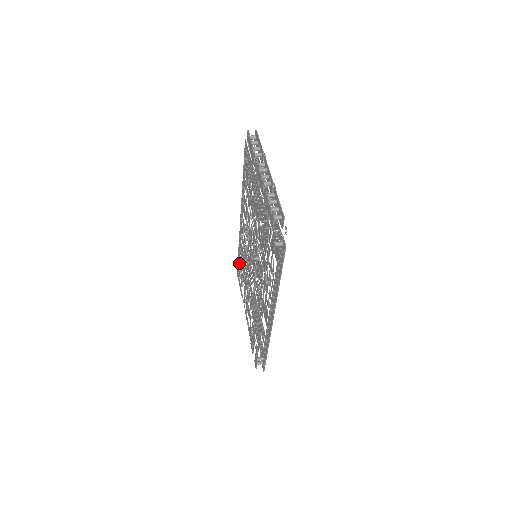
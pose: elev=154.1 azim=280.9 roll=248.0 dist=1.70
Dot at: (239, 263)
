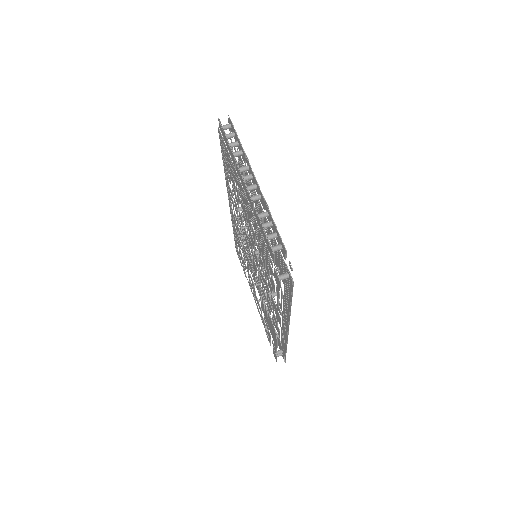
Dot at: (237, 245)
